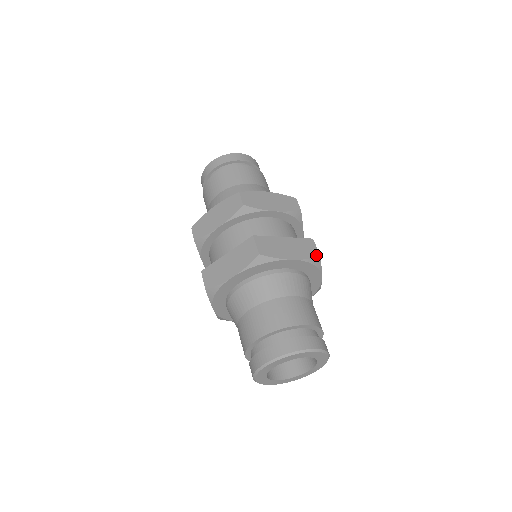
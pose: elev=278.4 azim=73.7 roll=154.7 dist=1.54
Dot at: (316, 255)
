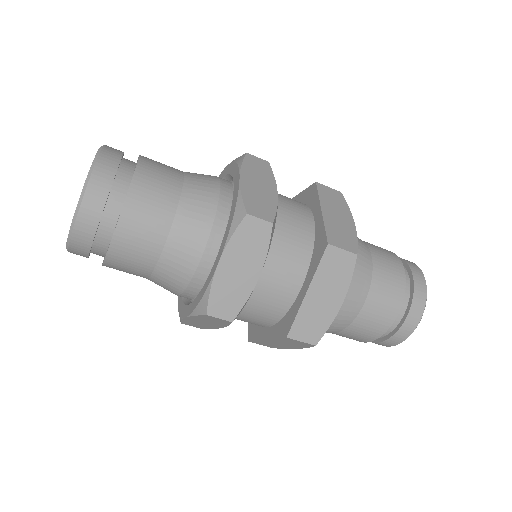
Dot at: (353, 261)
